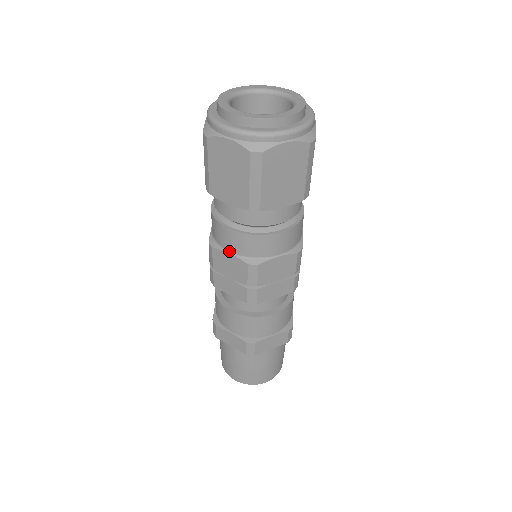
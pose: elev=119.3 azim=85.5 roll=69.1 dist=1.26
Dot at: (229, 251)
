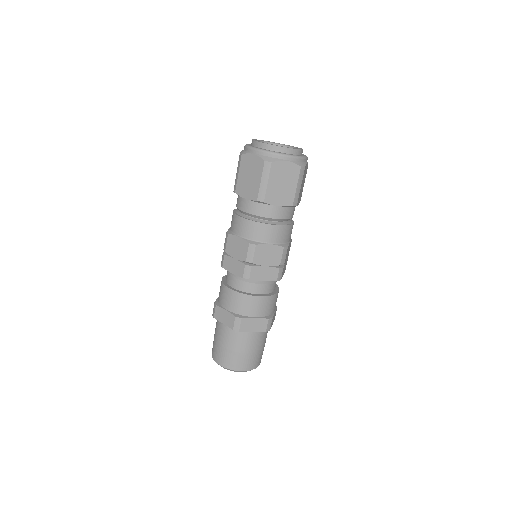
Dot at: (239, 235)
